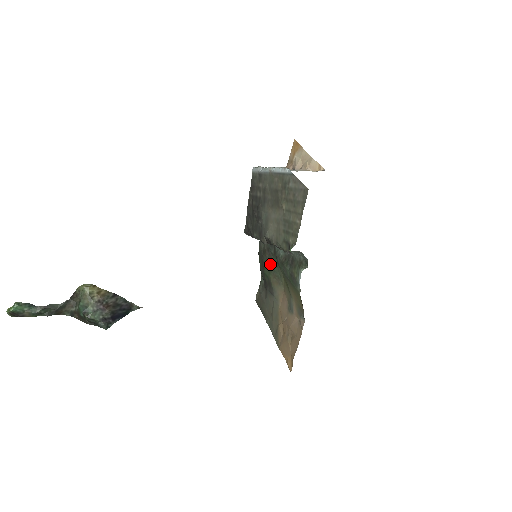
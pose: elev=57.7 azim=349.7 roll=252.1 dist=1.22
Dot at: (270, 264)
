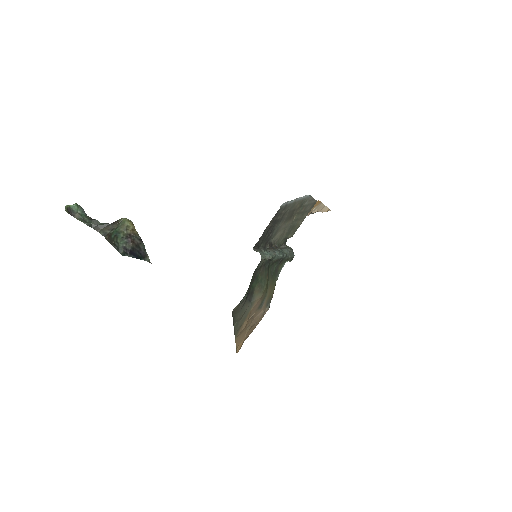
Dot at: (260, 276)
